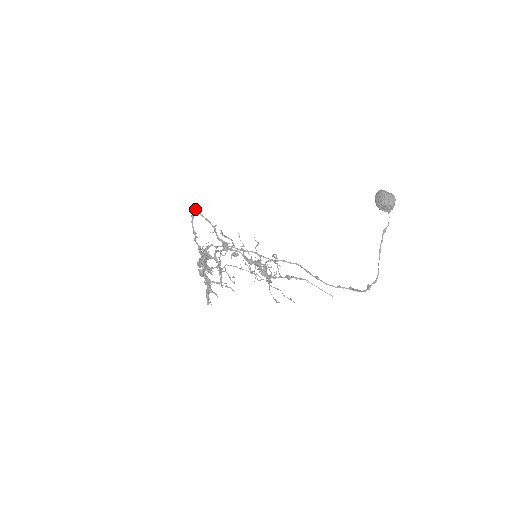
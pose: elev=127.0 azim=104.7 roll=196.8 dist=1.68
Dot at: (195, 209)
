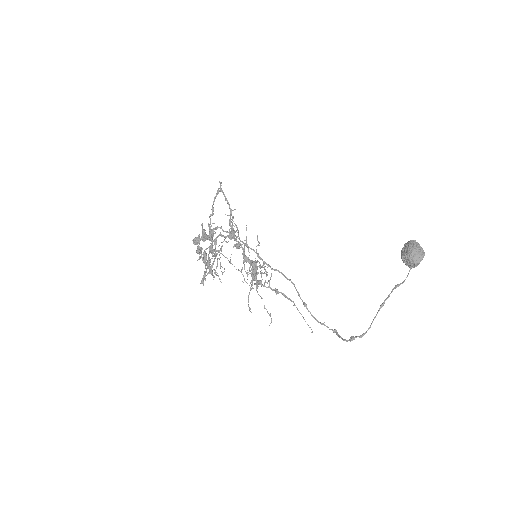
Dot at: occluded
